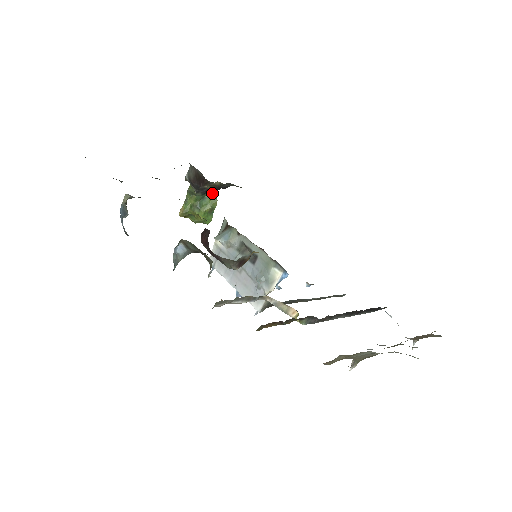
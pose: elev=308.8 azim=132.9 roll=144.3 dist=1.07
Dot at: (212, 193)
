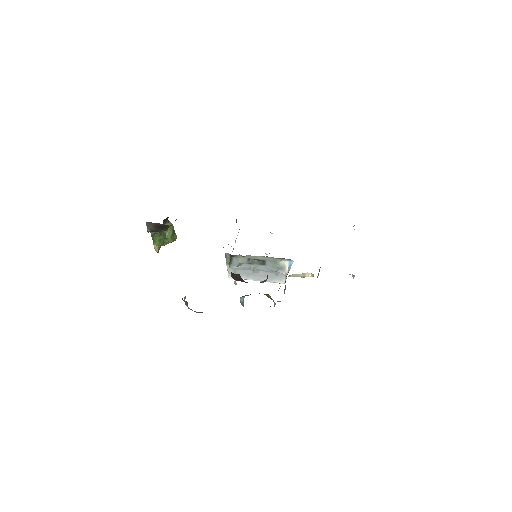
Dot at: (166, 223)
